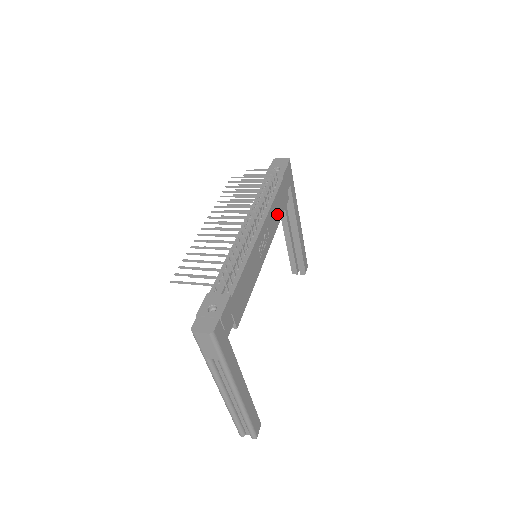
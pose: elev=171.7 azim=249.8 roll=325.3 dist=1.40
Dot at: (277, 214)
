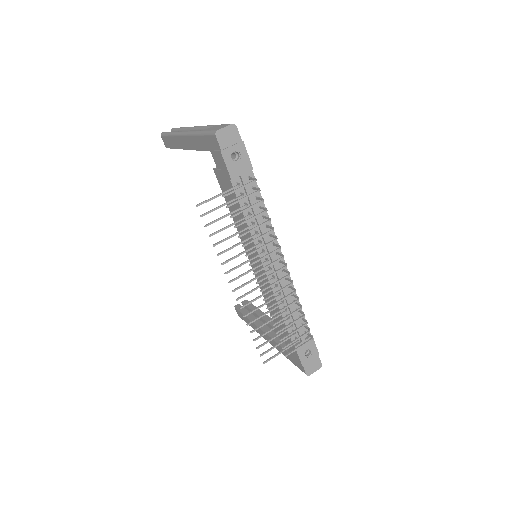
Dot at: occluded
